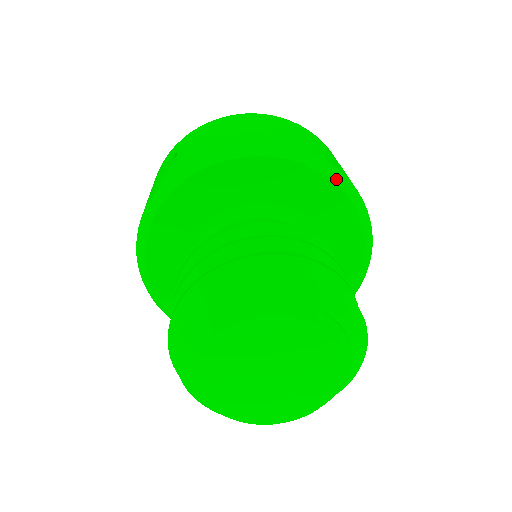
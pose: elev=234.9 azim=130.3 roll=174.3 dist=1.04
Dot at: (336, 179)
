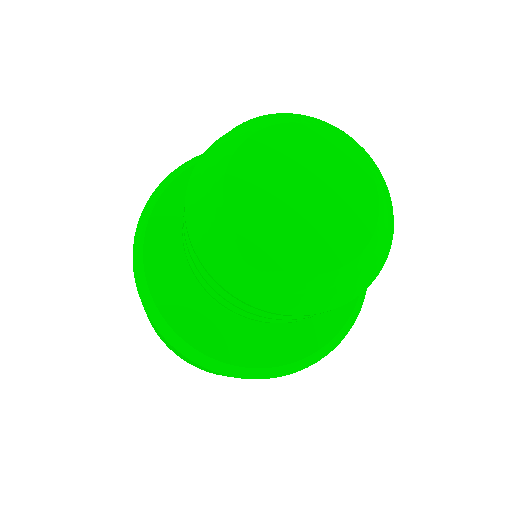
Dot at: occluded
